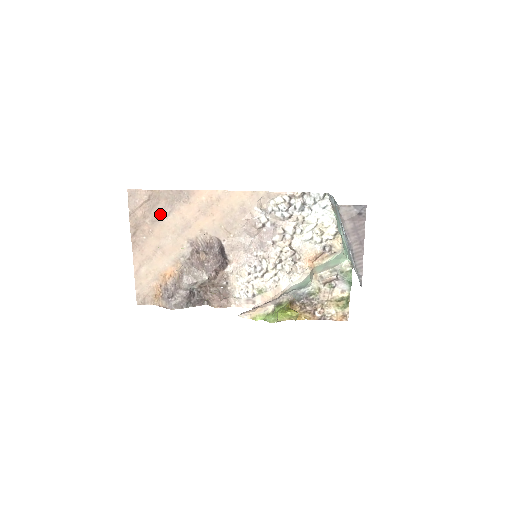
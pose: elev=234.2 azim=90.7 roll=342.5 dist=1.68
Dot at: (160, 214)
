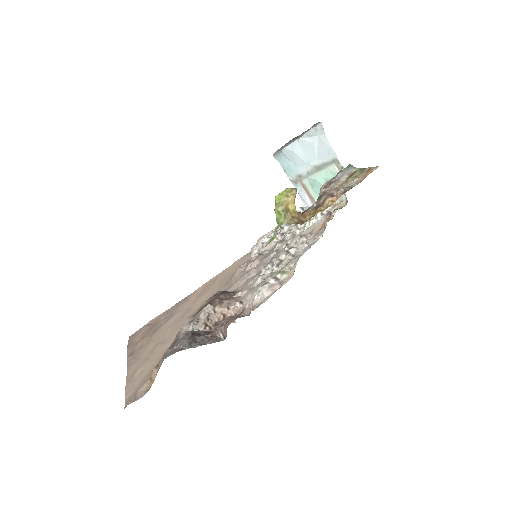
Dot at: (159, 326)
